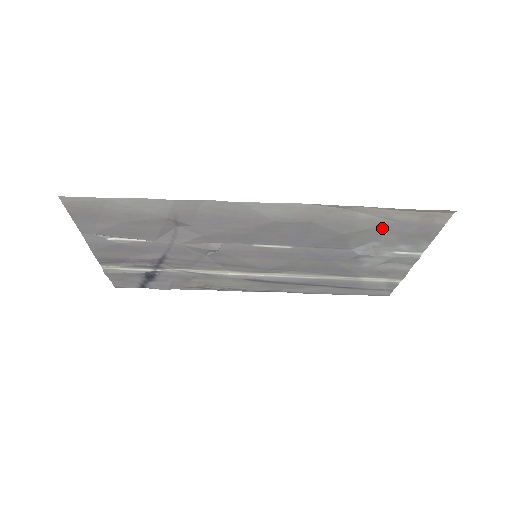
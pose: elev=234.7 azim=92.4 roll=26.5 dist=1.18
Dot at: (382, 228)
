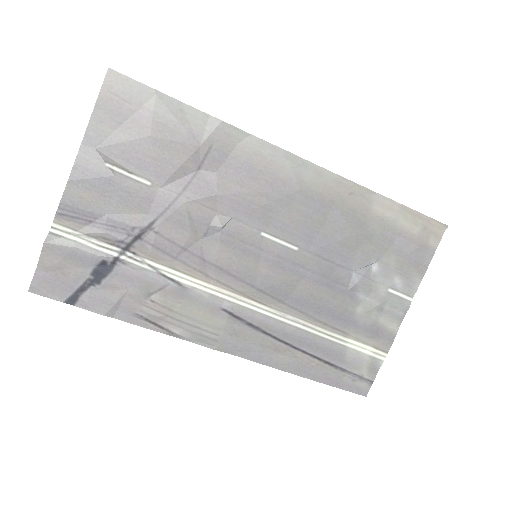
Dot at: (387, 238)
